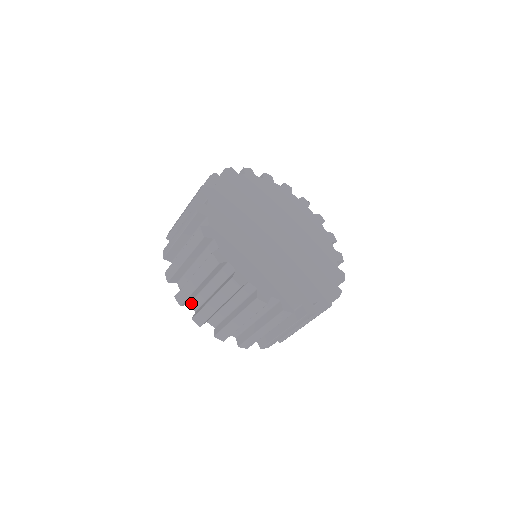
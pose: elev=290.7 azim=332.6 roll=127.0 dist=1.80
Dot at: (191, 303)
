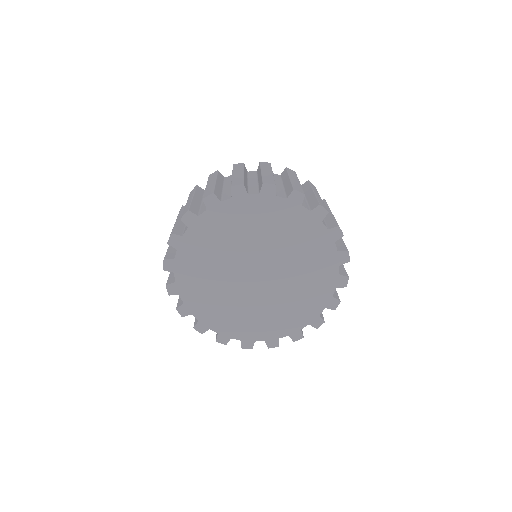
Dot at: occluded
